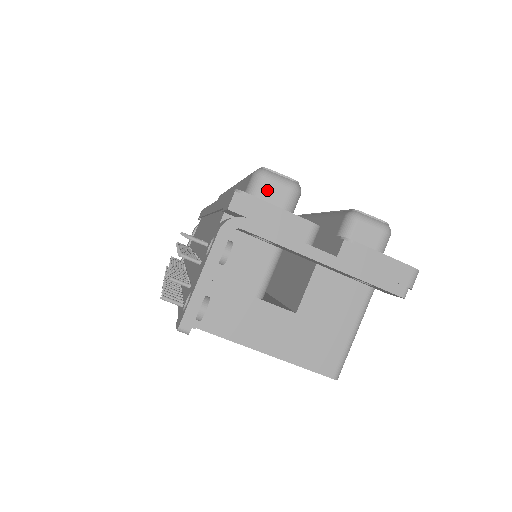
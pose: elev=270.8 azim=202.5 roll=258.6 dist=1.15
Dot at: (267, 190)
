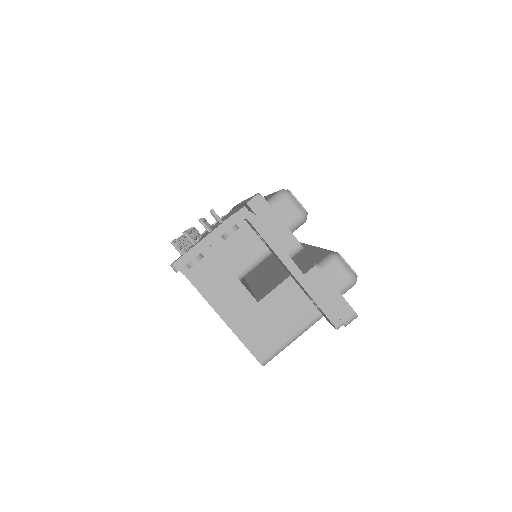
Dot at: (283, 206)
